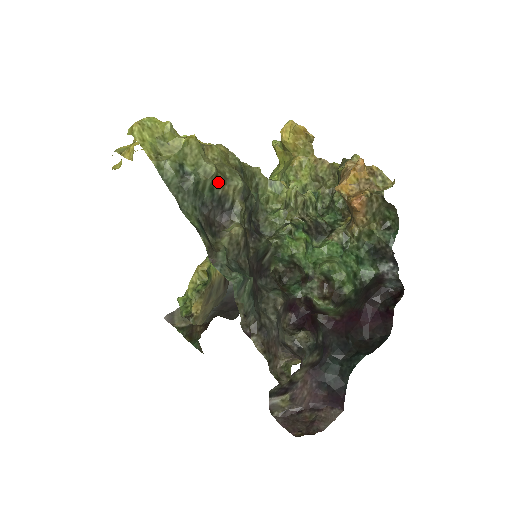
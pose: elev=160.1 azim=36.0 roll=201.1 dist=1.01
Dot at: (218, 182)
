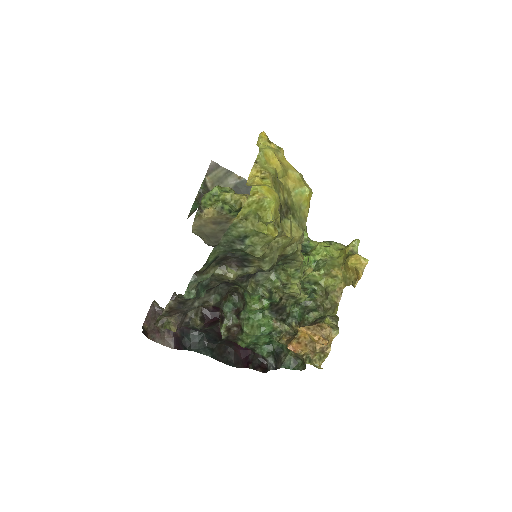
Dot at: (255, 257)
